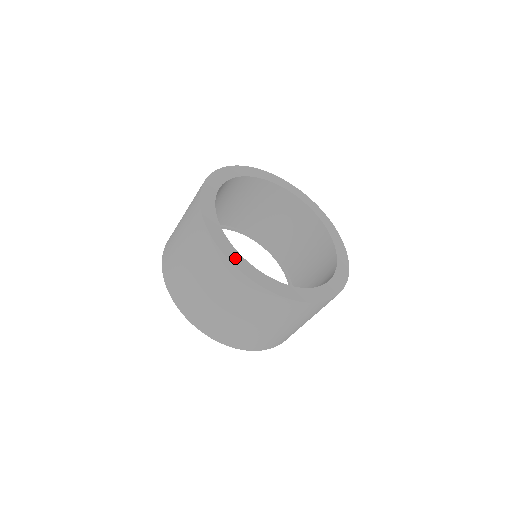
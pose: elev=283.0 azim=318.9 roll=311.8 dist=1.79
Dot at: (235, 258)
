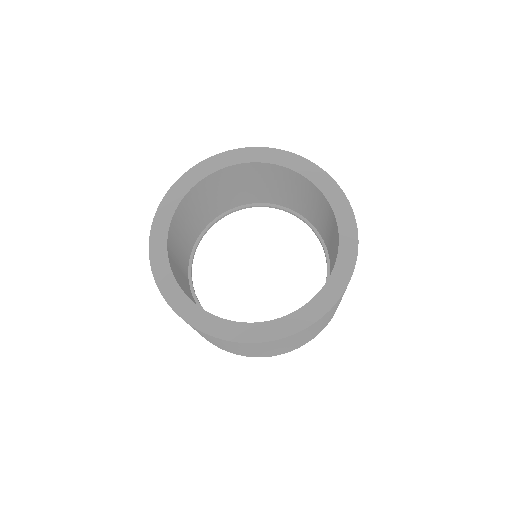
Dot at: (261, 333)
